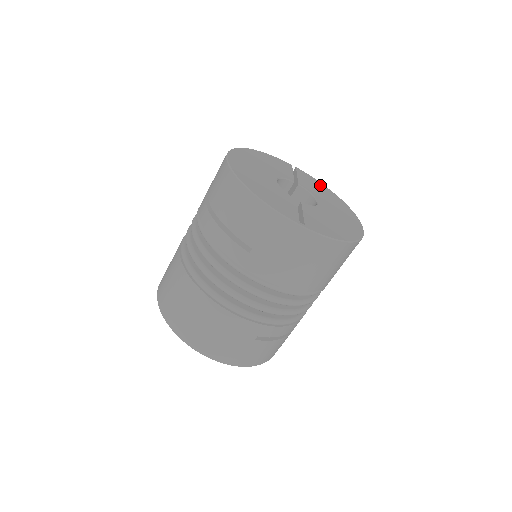
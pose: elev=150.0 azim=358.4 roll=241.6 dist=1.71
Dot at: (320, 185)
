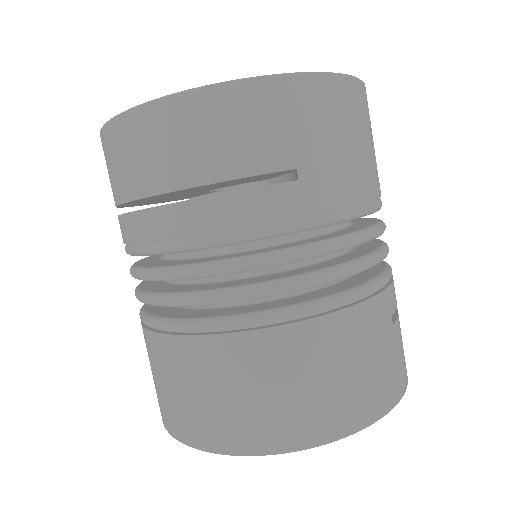
Dot at: occluded
